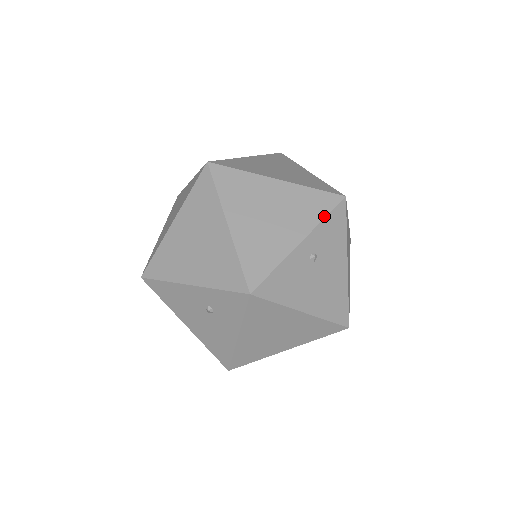
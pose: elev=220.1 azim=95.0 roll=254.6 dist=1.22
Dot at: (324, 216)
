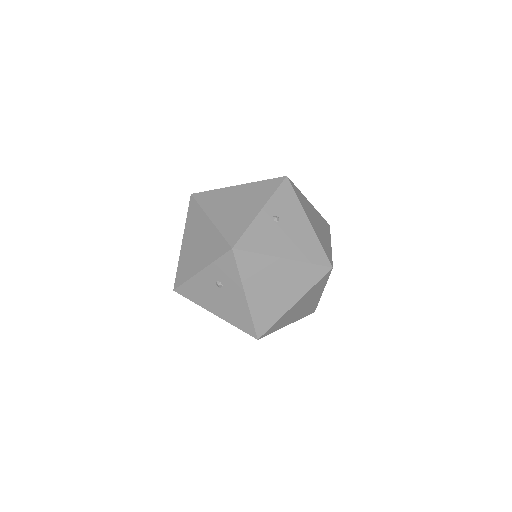
Dot at: (274, 191)
